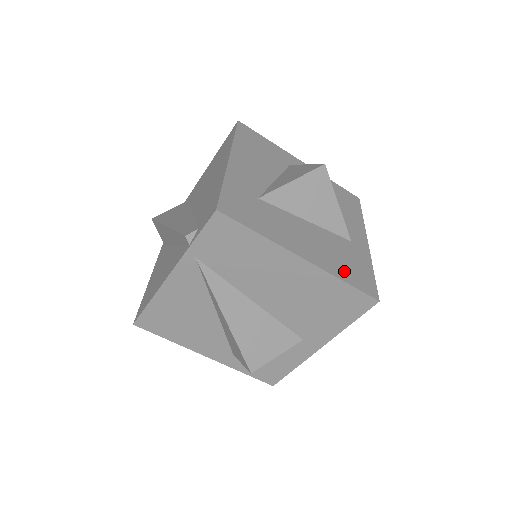
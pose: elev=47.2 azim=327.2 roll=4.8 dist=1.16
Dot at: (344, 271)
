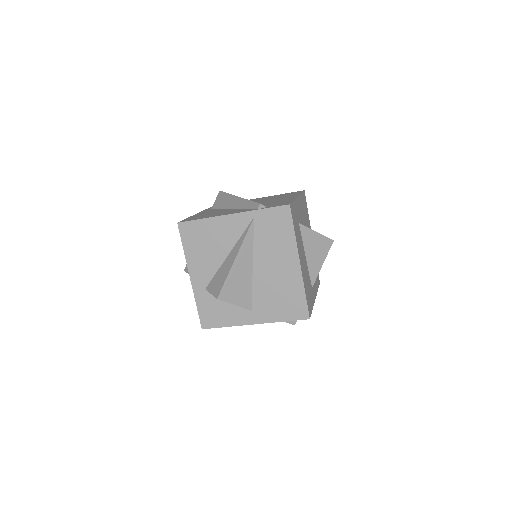
Dot at: (307, 290)
